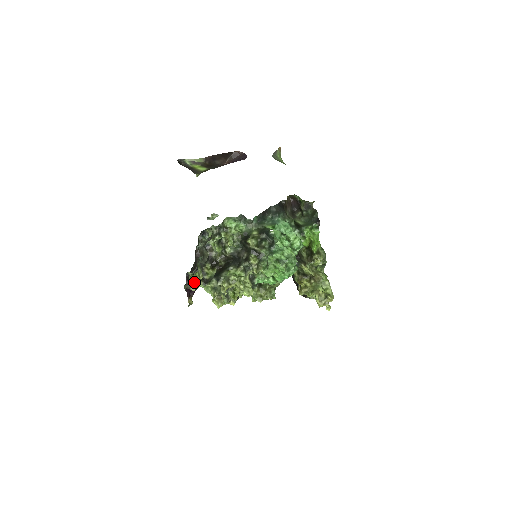
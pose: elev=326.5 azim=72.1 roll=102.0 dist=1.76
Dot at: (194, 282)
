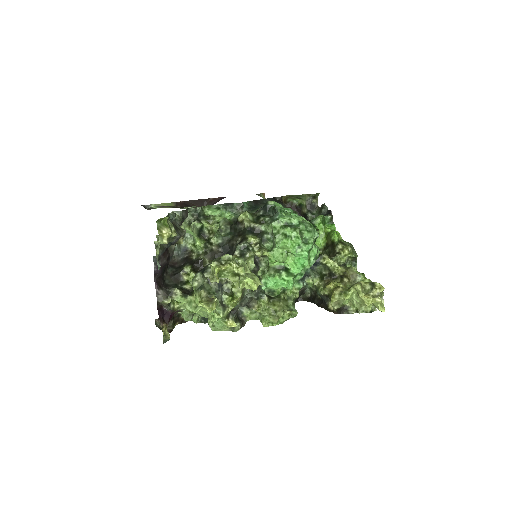
Dot at: (163, 242)
